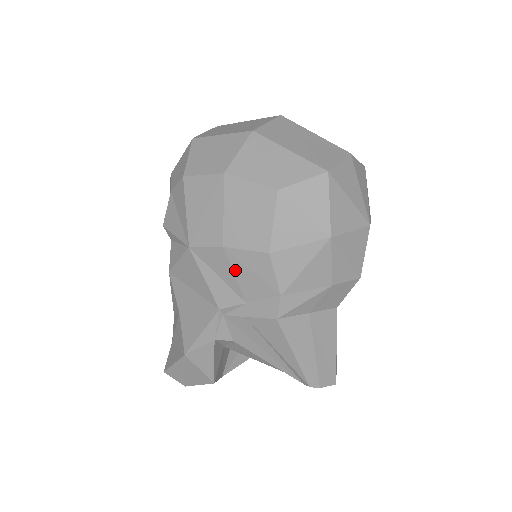
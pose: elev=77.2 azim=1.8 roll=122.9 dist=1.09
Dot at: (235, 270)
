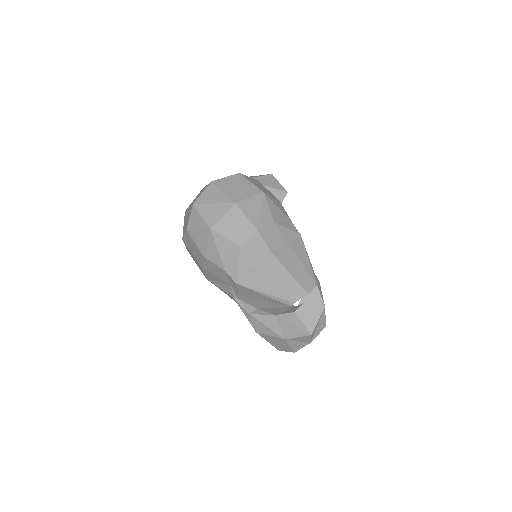
Dot at: (214, 275)
